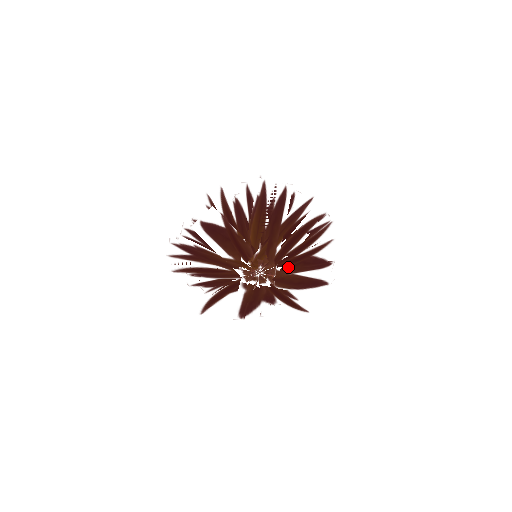
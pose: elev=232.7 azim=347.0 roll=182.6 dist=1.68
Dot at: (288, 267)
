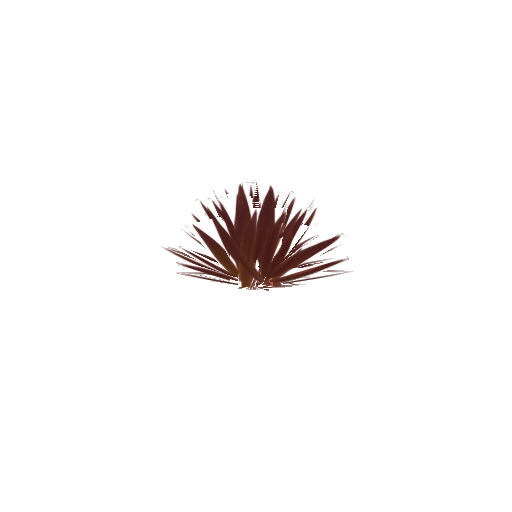
Dot at: occluded
